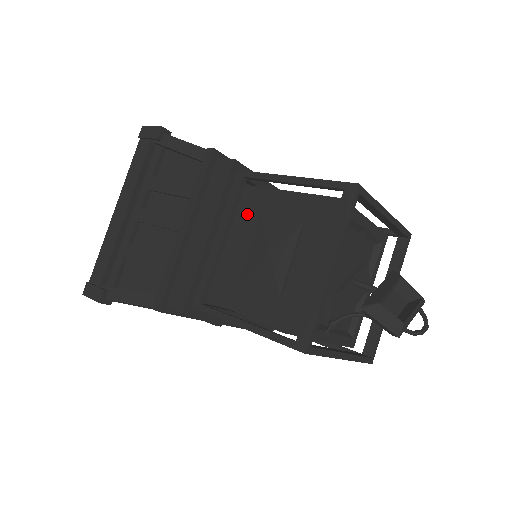
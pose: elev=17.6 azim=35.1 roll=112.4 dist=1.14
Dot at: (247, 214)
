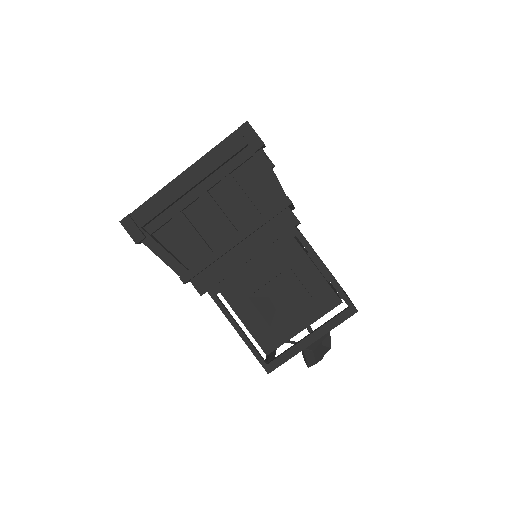
Dot at: (280, 255)
